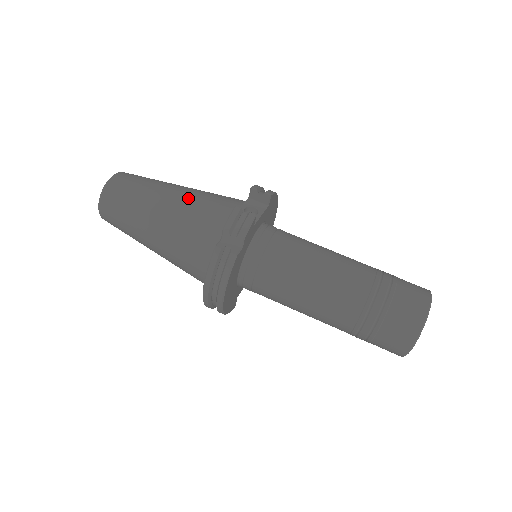
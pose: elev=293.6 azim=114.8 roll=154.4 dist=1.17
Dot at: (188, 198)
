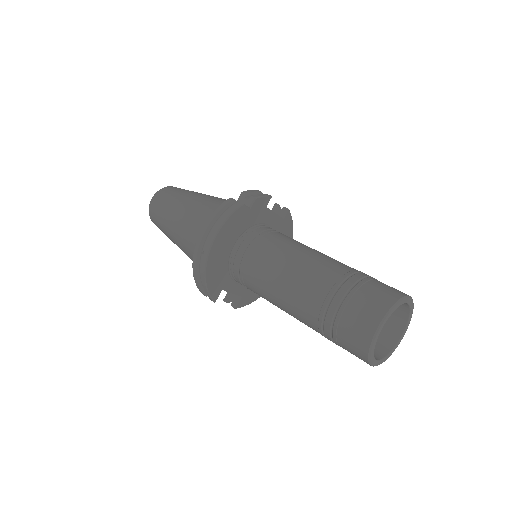
Dot at: occluded
